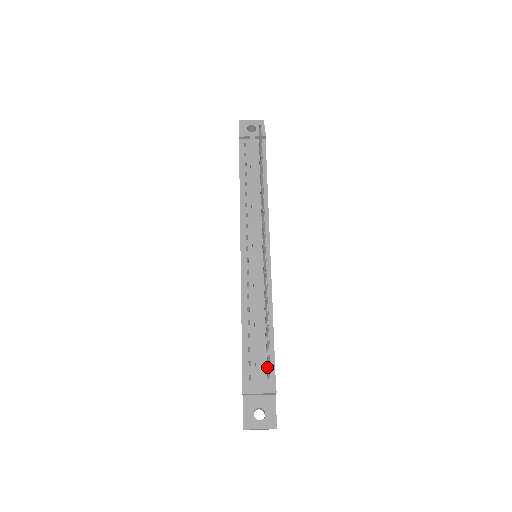
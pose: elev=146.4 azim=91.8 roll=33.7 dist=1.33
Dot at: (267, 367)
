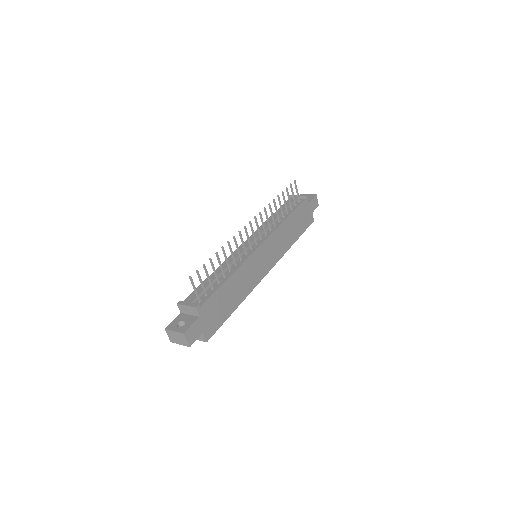
Dot at: (204, 297)
